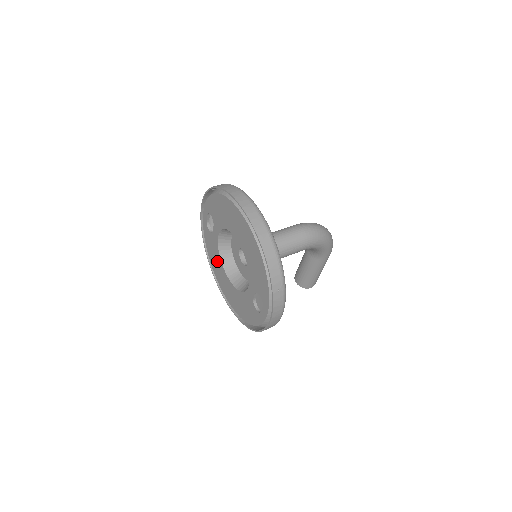
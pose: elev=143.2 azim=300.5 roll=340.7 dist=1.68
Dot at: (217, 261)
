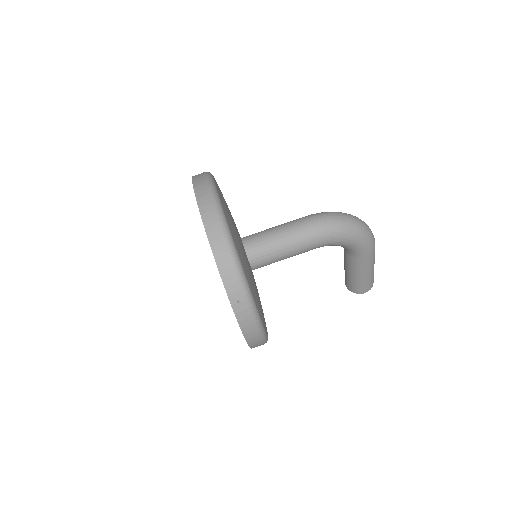
Dot at: occluded
